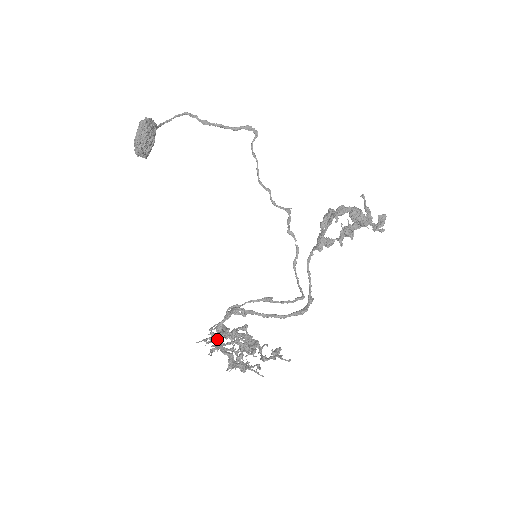
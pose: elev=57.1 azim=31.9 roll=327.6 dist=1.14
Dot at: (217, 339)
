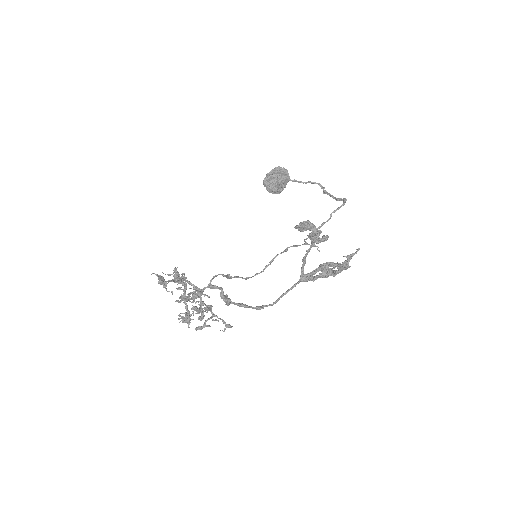
Dot at: occluded
